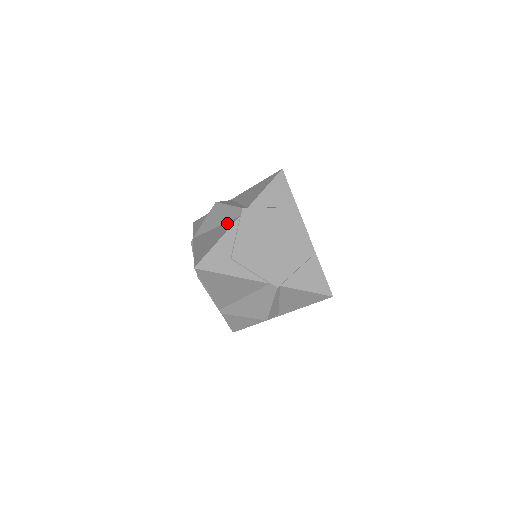
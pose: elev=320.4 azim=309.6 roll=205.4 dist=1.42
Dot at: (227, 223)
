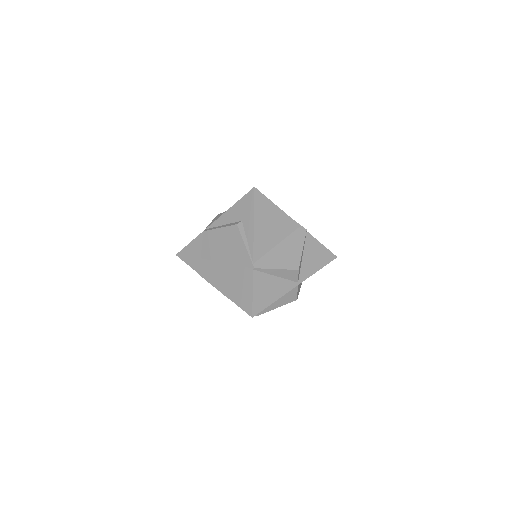
Dot at: occluded
